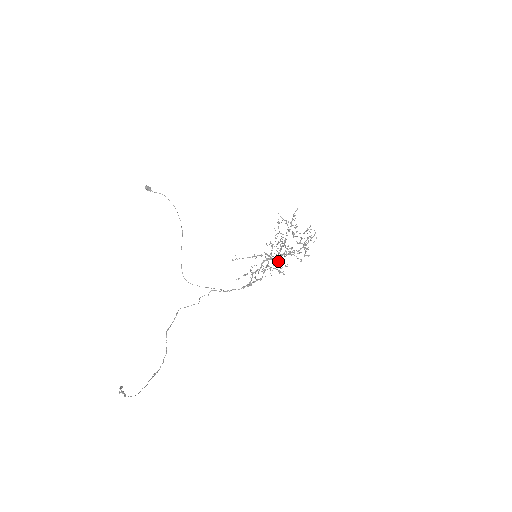
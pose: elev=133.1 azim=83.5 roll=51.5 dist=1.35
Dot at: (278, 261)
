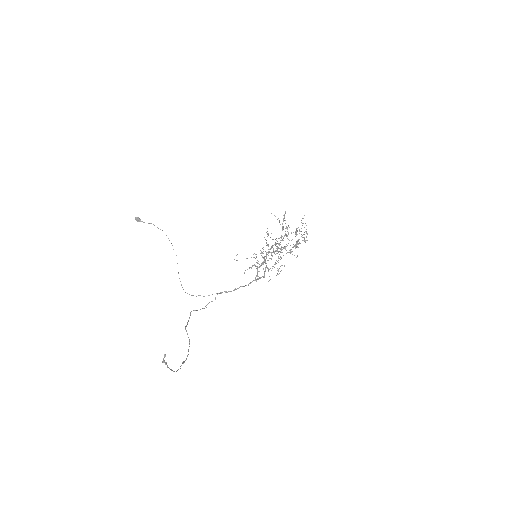
Dot at: (280, 252)
